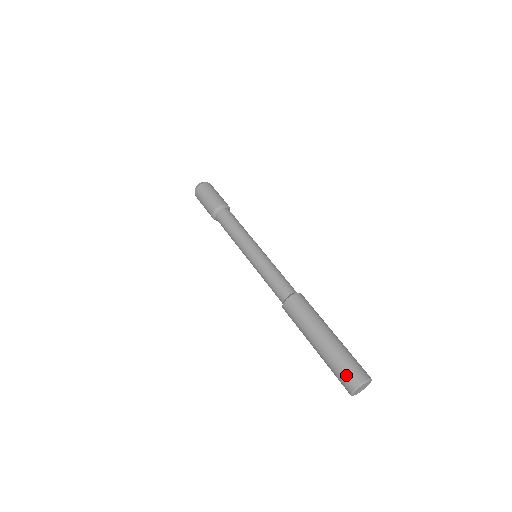
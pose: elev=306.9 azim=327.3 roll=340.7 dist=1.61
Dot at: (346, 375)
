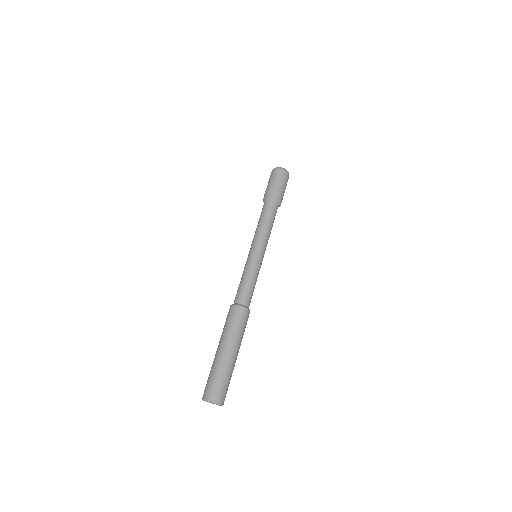
Dot at: (206, 386)
